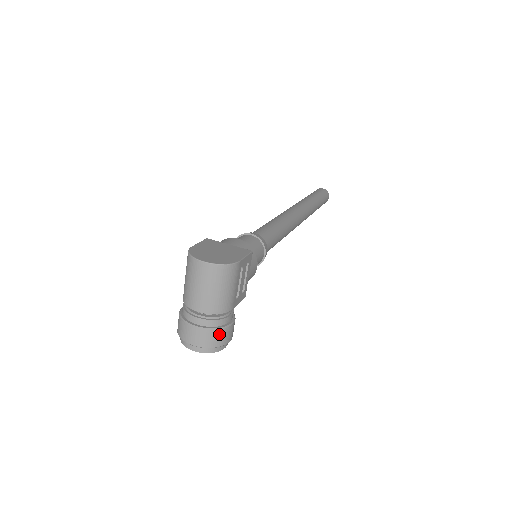
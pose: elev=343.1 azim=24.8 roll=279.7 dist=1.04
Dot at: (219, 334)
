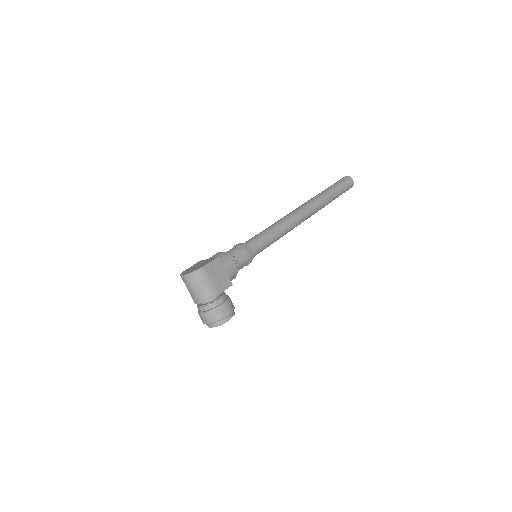
Dot at: (216, 312)
